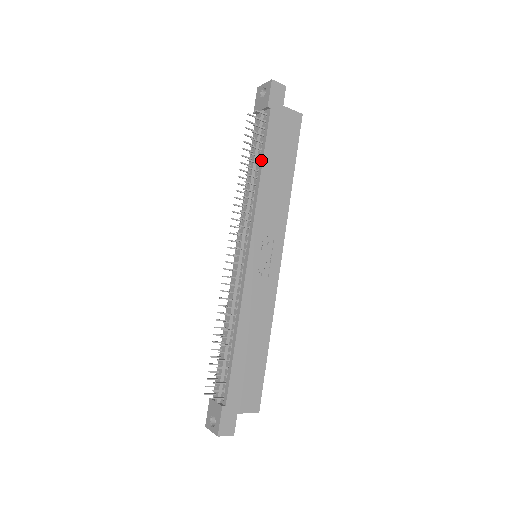
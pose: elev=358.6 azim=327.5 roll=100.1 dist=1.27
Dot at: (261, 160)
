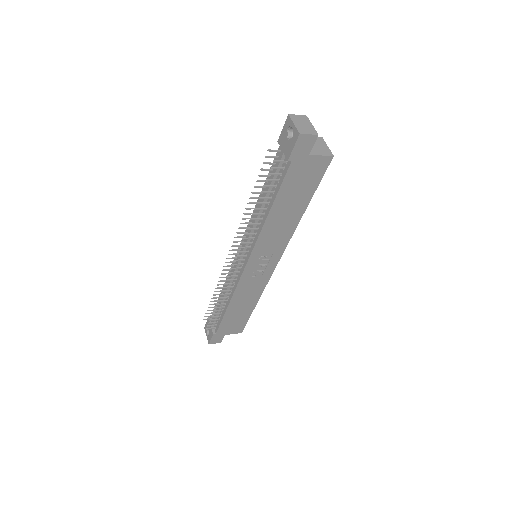
Dot at: (271, 203)
